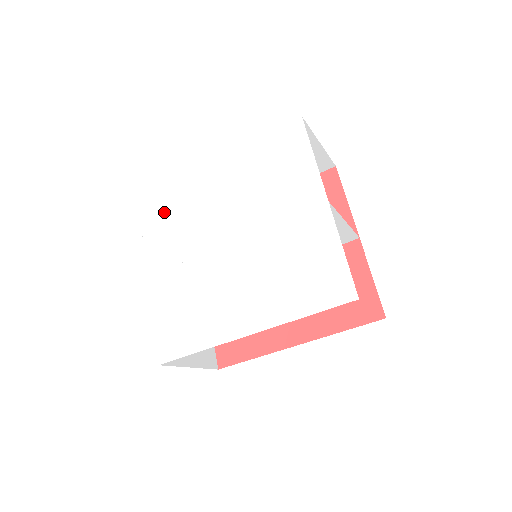
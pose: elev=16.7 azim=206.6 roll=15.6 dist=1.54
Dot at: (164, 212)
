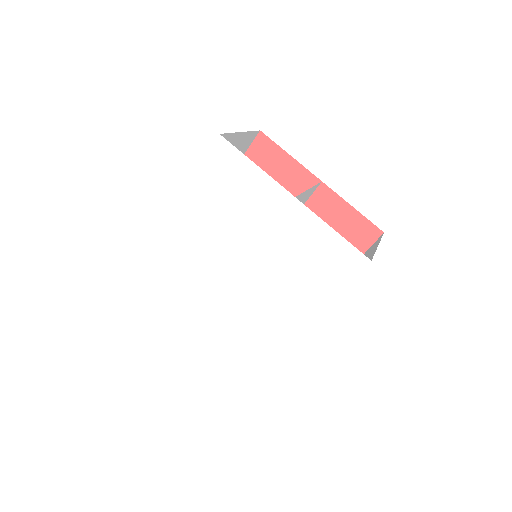
Dot at: (162, 277)
